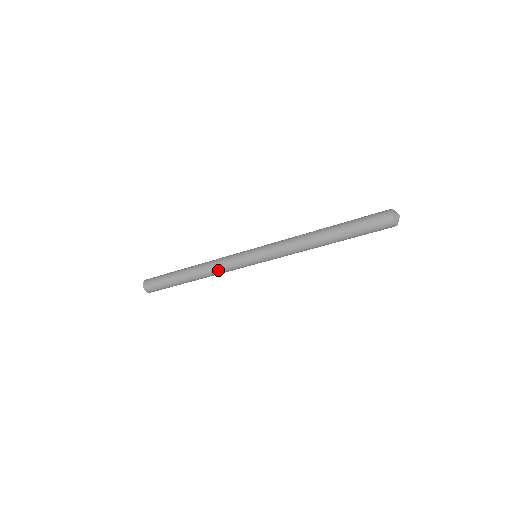
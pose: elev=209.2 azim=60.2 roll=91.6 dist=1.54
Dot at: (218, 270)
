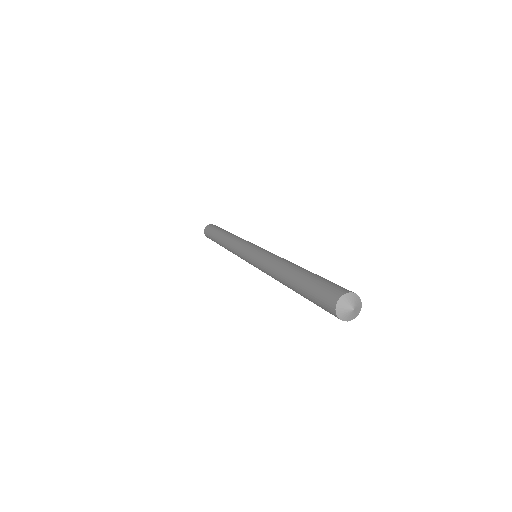
Dot at: (231, 248)
